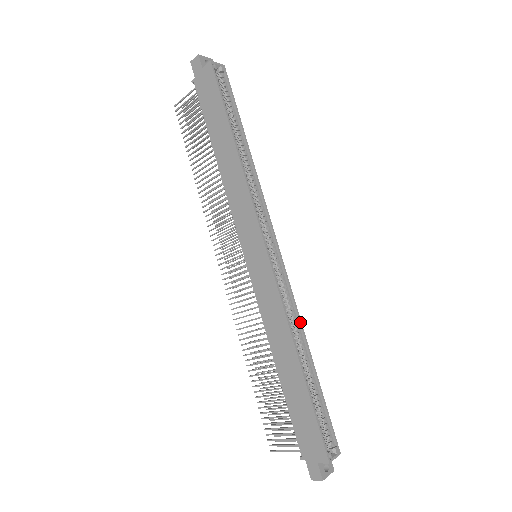
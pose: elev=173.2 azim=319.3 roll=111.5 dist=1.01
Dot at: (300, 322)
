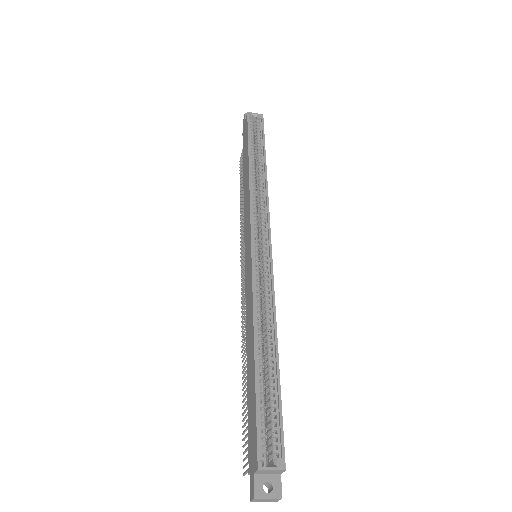
Dot at: (274, 311)
